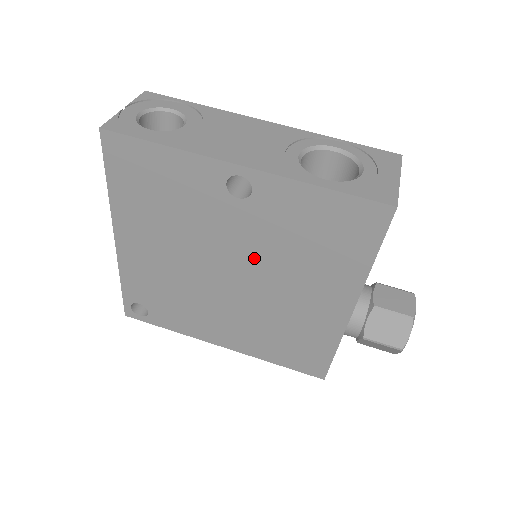
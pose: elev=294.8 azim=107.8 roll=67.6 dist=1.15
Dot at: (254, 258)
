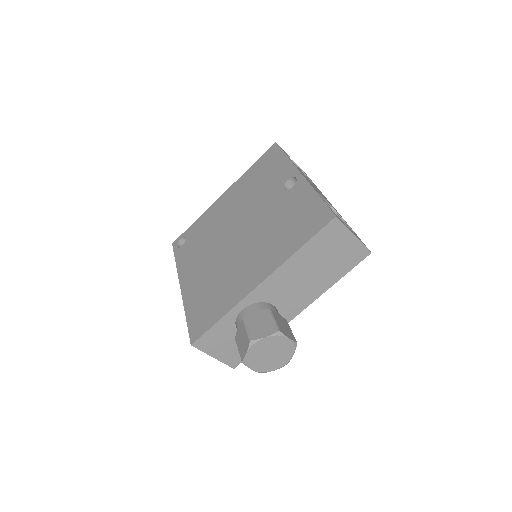
Dot at: (257, 226)
